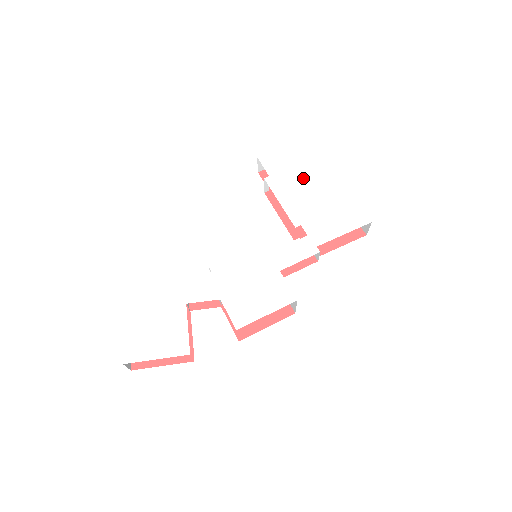
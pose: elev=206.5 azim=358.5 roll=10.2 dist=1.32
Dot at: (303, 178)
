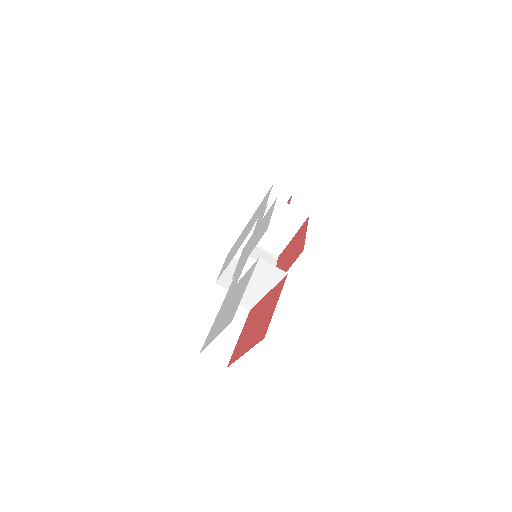
Dot at: occluded
